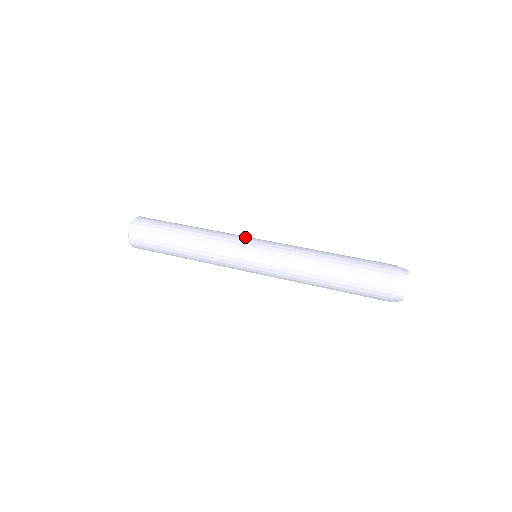
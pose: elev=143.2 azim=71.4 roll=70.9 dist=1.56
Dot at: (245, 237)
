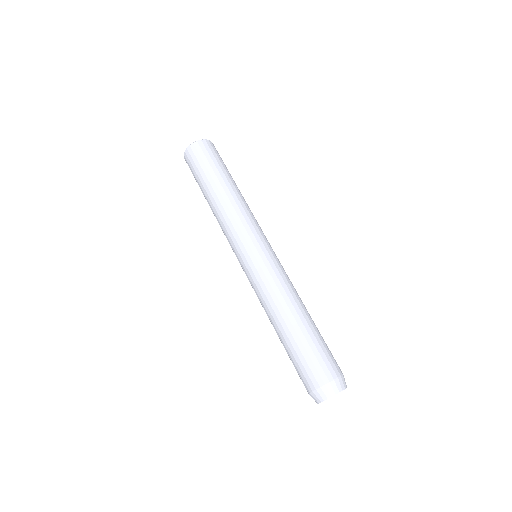
Dot at: (261, 234)
